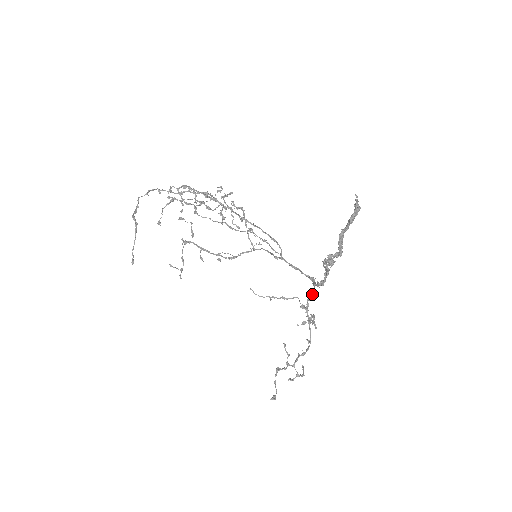
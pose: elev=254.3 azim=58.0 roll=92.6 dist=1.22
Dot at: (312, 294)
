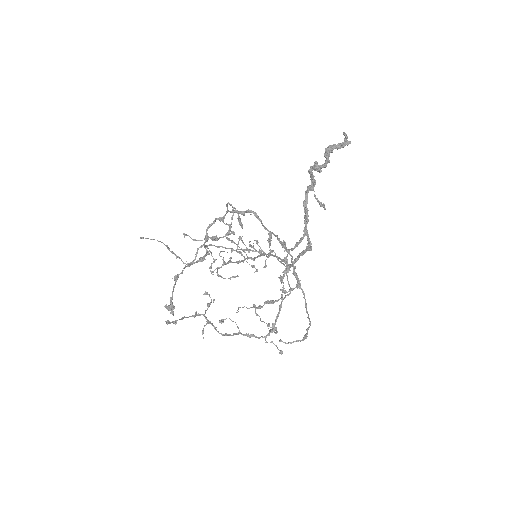
Dot at: (300, 238)
